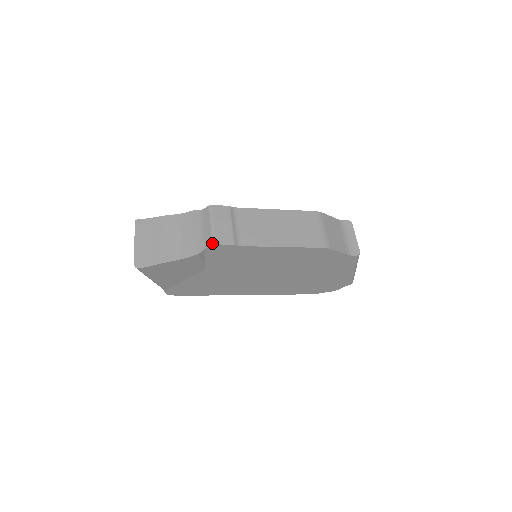
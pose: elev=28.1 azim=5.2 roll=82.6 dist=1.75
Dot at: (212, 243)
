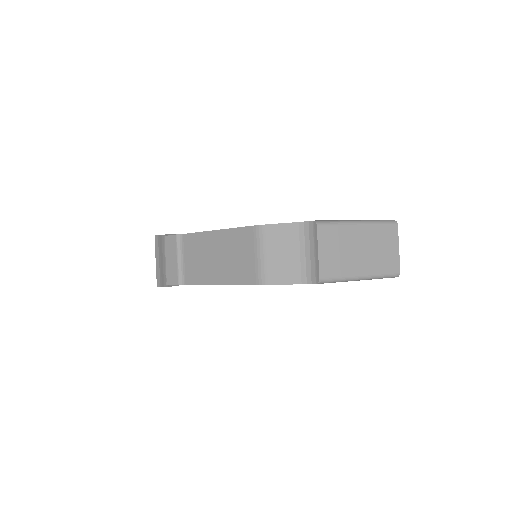
Dot at: occluded
